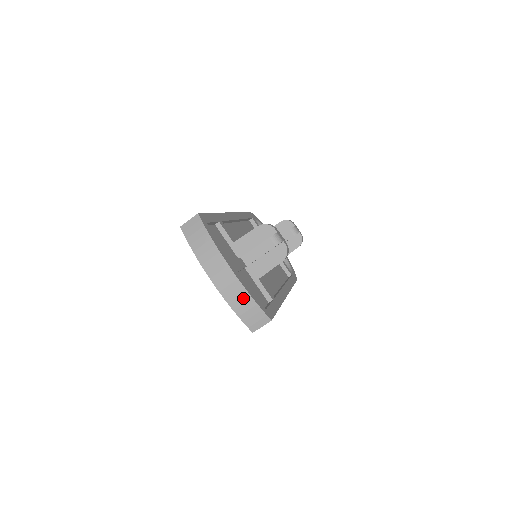
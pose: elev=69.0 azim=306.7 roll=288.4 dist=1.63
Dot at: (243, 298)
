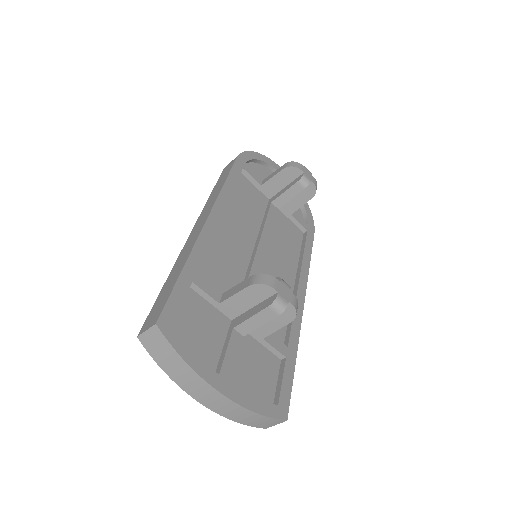
Dot at: (245, 414)
